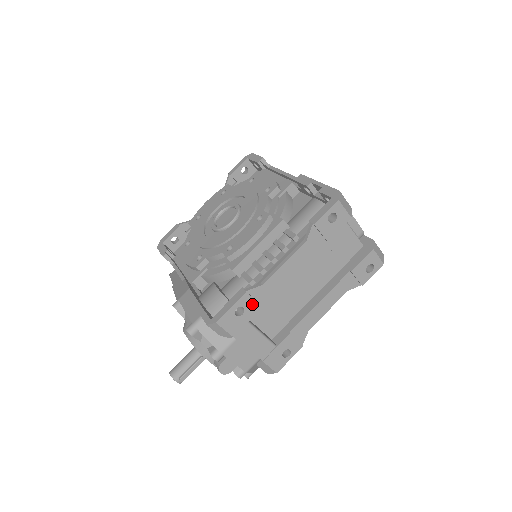
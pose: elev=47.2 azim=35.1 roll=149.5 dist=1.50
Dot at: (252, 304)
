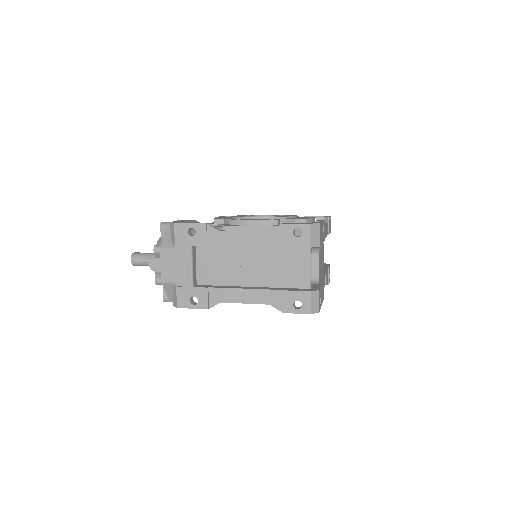
Dot at: (203, 236)
